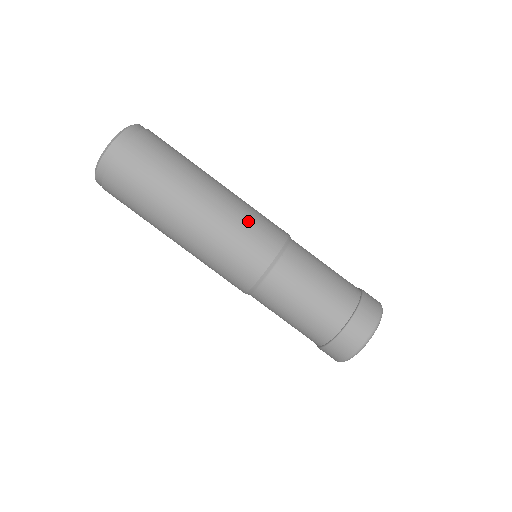
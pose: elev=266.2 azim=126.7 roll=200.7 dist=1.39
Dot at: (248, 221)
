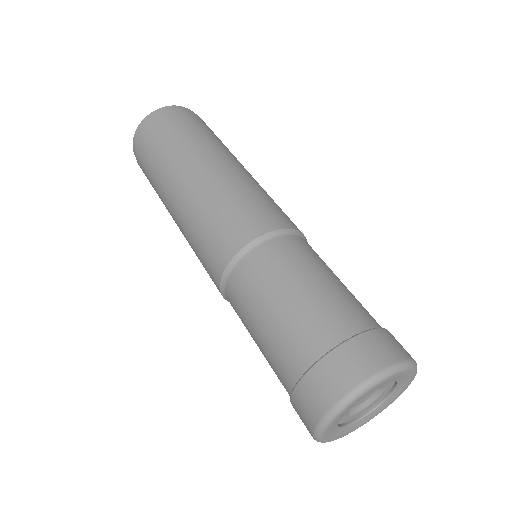
Dot at: (237, 198)
